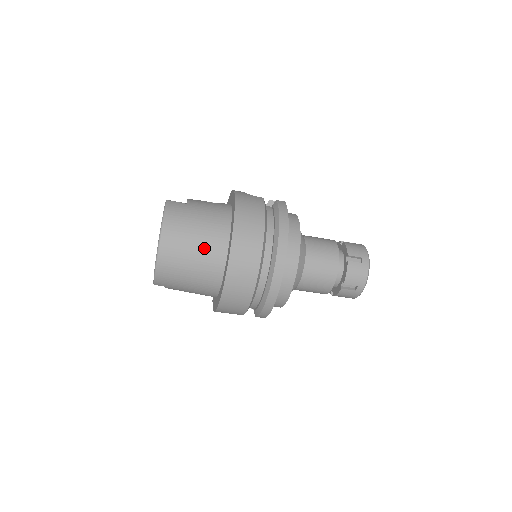
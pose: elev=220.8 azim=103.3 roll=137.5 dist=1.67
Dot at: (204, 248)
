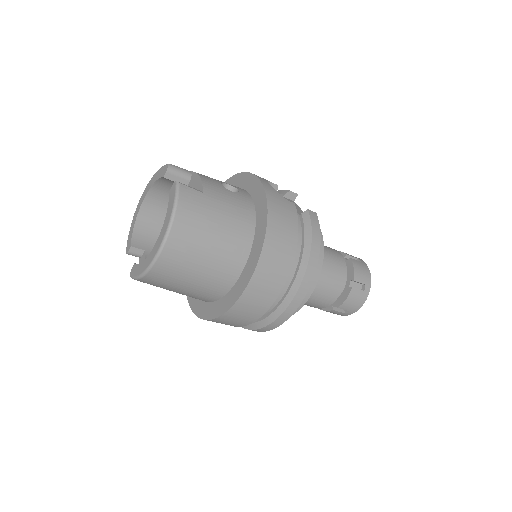
Dot at: (216, 264)
